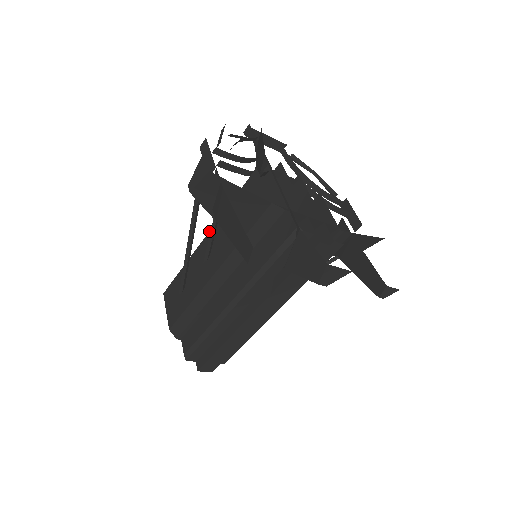
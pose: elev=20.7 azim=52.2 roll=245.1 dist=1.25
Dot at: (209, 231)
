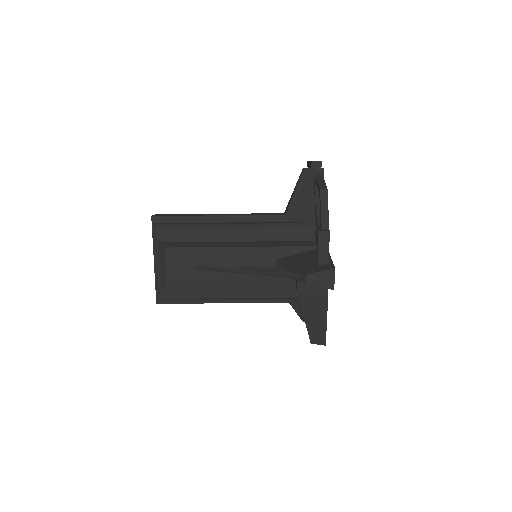
Dot at: (254, 247)
